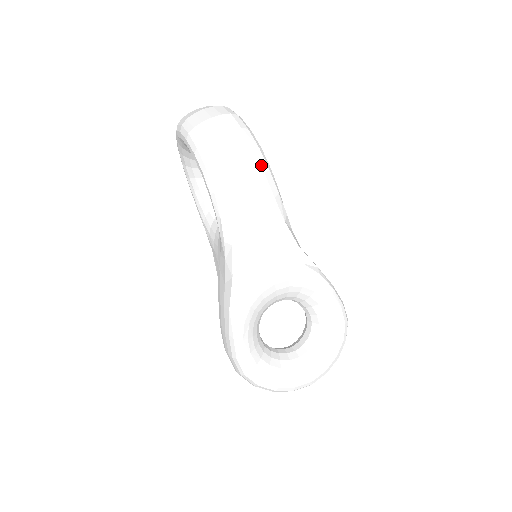
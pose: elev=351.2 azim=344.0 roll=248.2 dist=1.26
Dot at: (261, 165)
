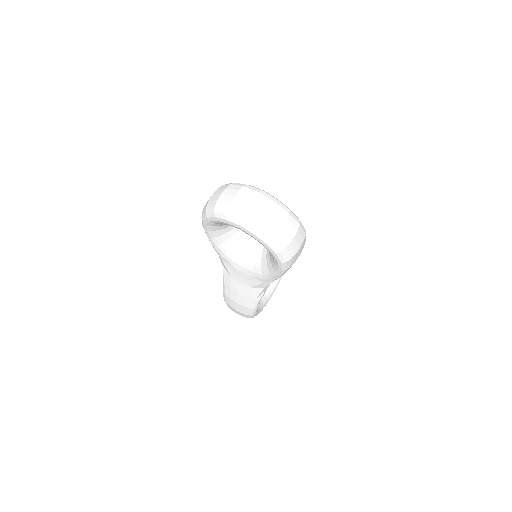
Dot at: occluded
